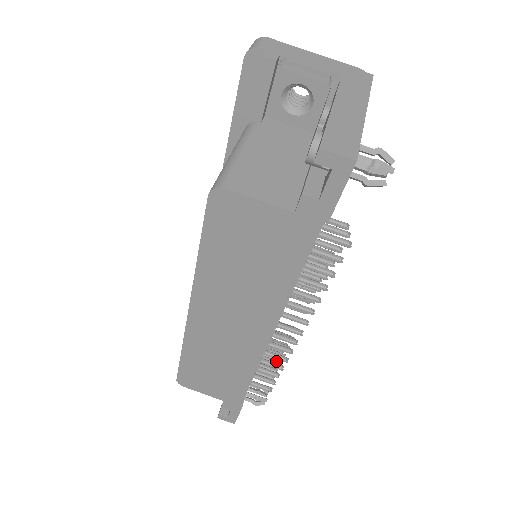
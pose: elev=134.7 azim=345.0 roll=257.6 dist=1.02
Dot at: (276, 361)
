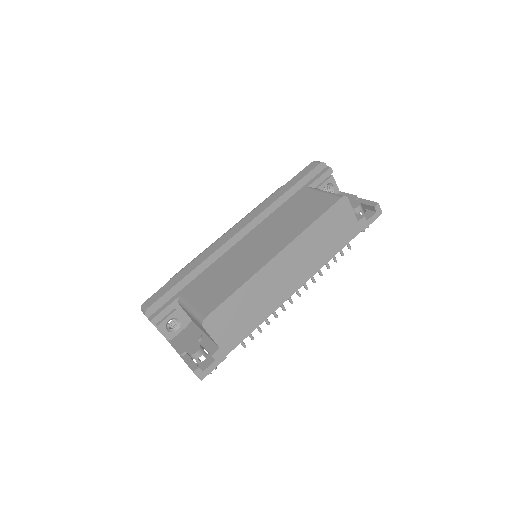
Dot at: occluded
